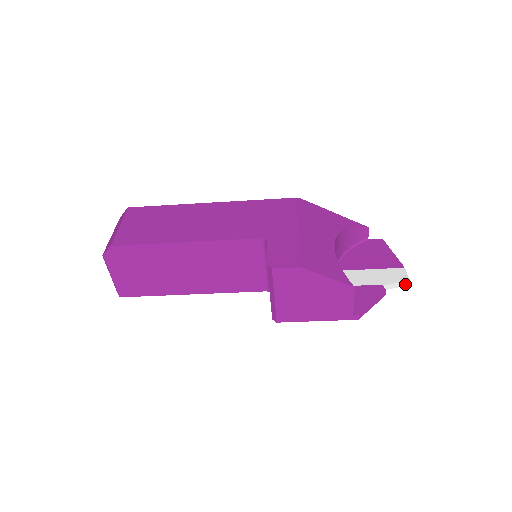
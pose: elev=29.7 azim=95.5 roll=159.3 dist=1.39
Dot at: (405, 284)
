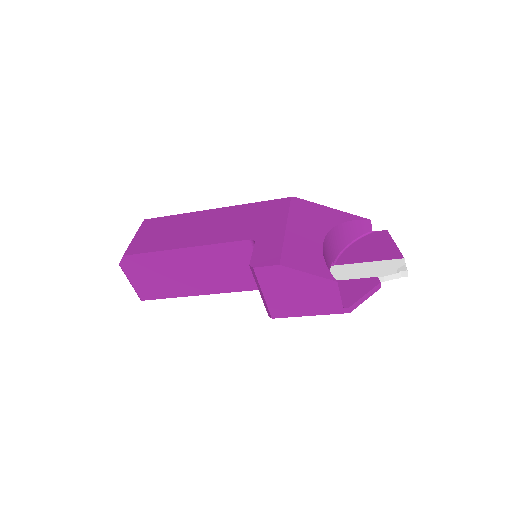
Dot at: (403, 275)
